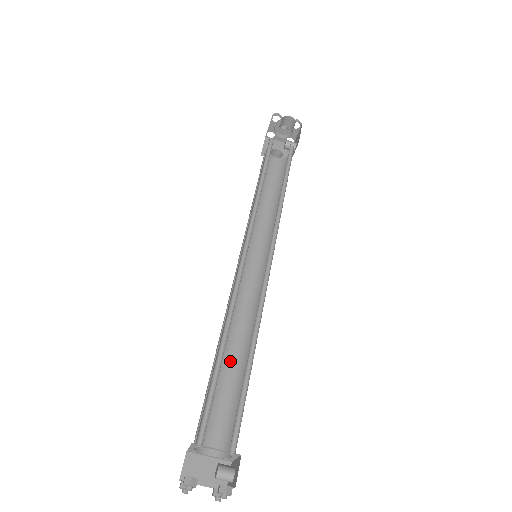
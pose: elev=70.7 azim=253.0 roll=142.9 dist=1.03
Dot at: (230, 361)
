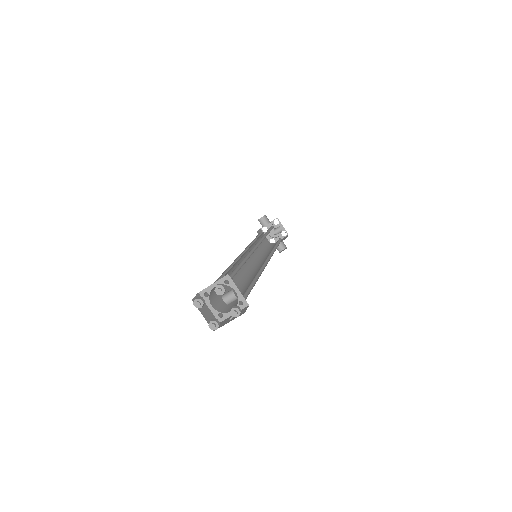
Dot at: (246, 288)
